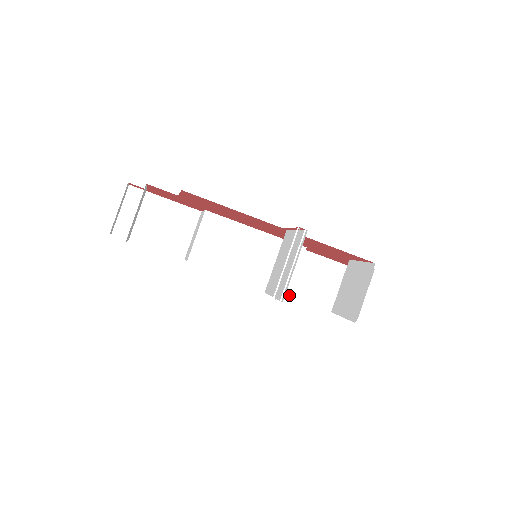
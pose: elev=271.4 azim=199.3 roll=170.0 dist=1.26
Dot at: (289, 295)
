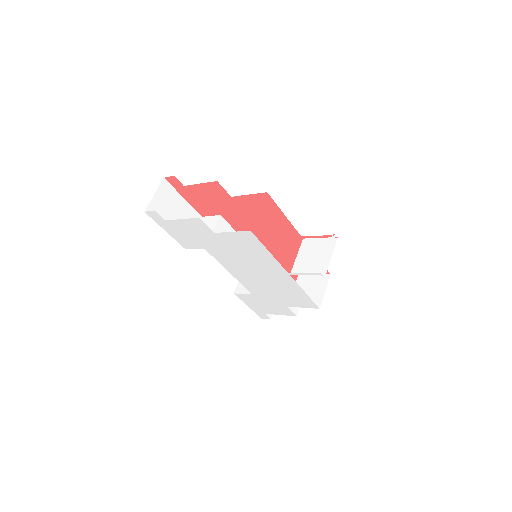
Dot at: (252, 293)
